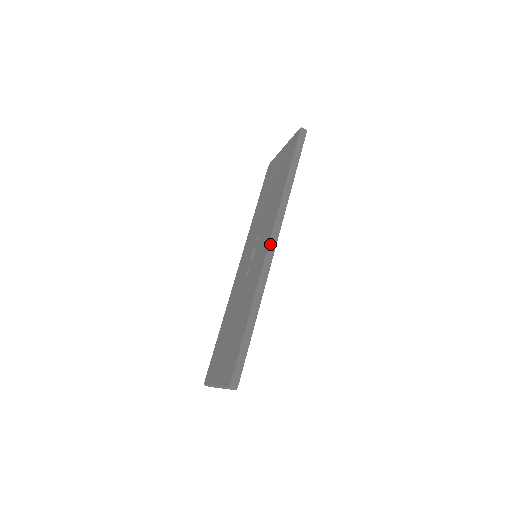
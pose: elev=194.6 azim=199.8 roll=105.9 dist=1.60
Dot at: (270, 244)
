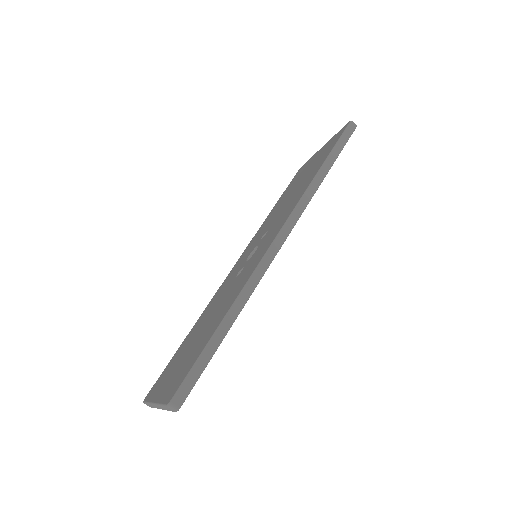
Dot at: (277, 237)
